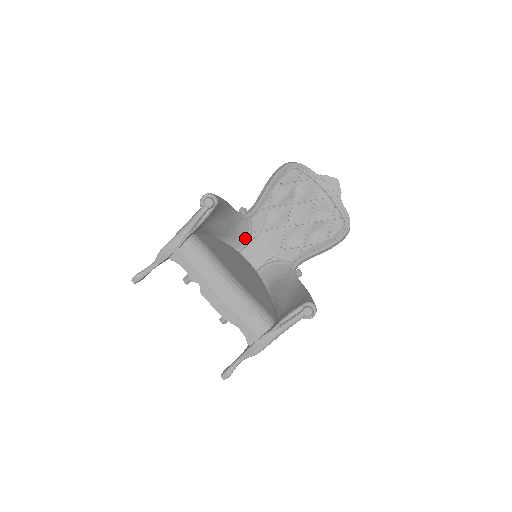
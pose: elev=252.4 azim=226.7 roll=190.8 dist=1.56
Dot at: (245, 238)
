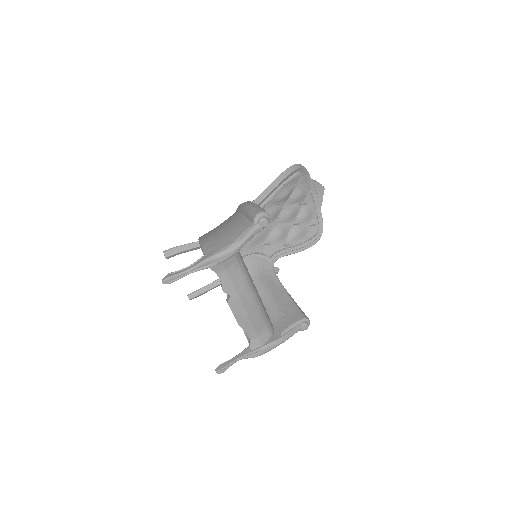
Dot at: occluded
